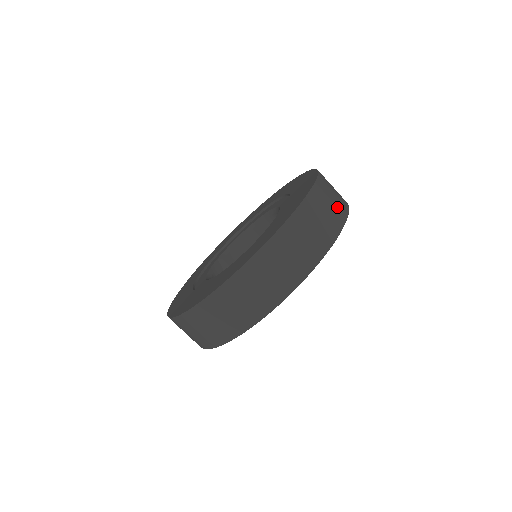
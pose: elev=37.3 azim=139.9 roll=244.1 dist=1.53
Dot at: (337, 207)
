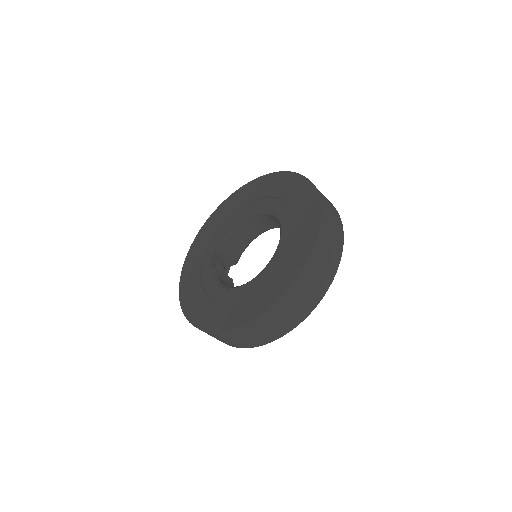
Dot at: (337, 234)
